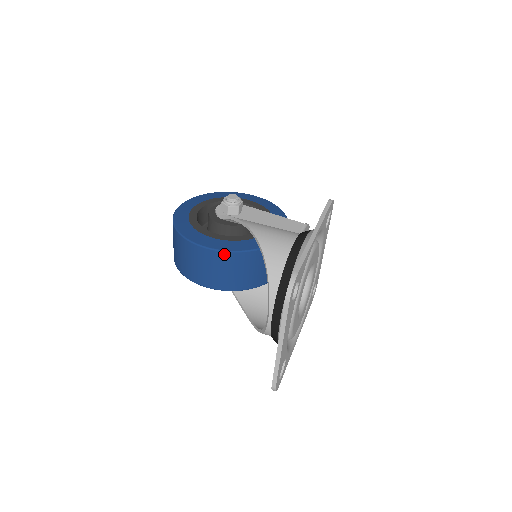
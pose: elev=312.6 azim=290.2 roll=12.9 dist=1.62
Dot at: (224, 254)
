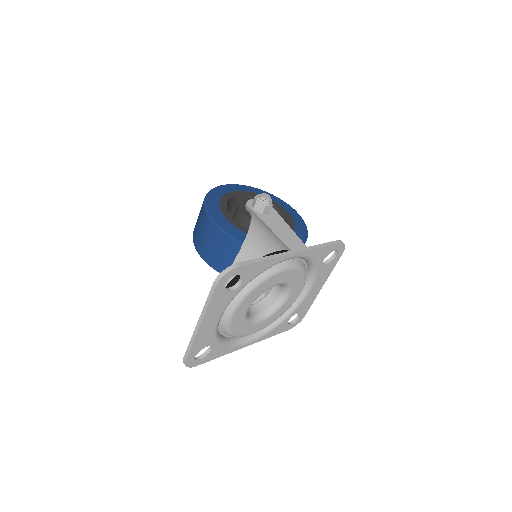
Dot at: (223, 234)
